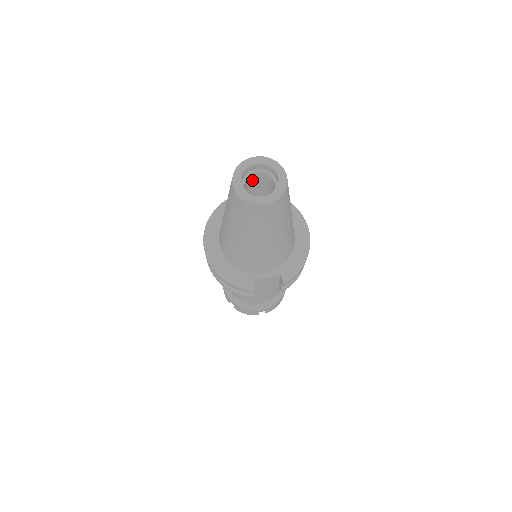
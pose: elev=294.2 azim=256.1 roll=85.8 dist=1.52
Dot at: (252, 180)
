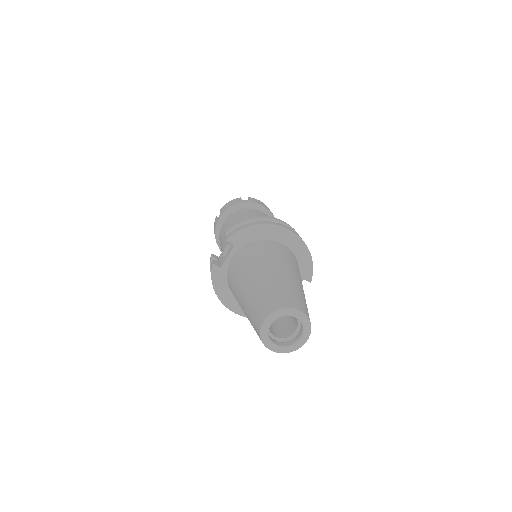
Dot at: occluded
